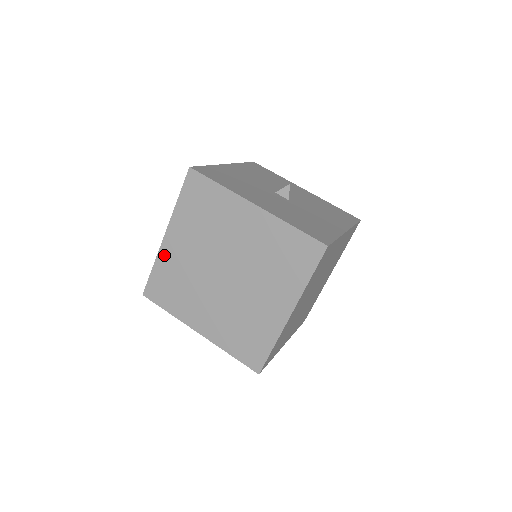
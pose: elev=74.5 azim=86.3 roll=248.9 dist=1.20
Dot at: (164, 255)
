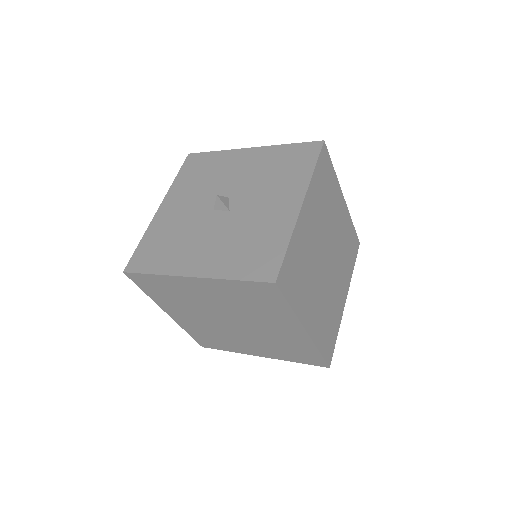
Dot at: (183, 324)
